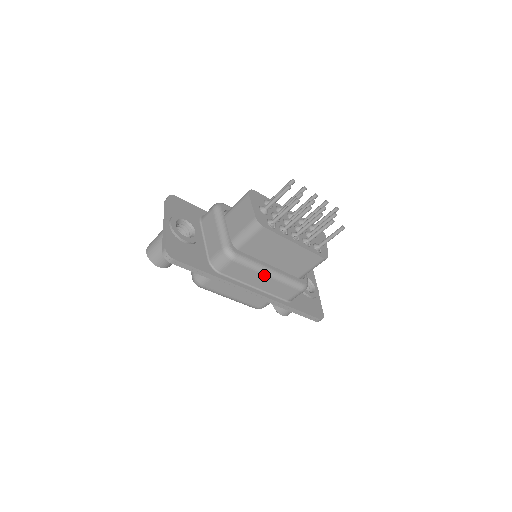
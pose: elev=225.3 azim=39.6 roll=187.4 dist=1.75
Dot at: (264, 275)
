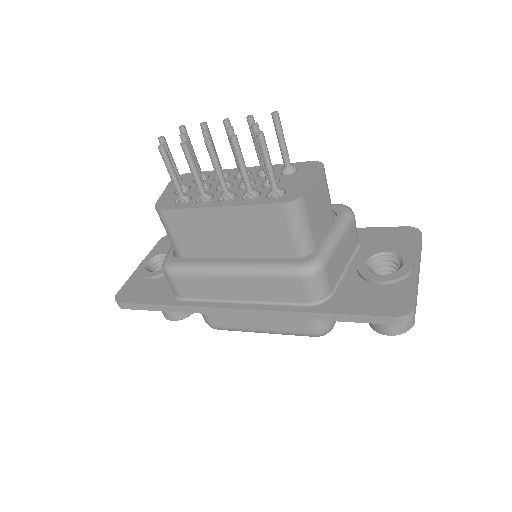
Dot at: (225, 277)
